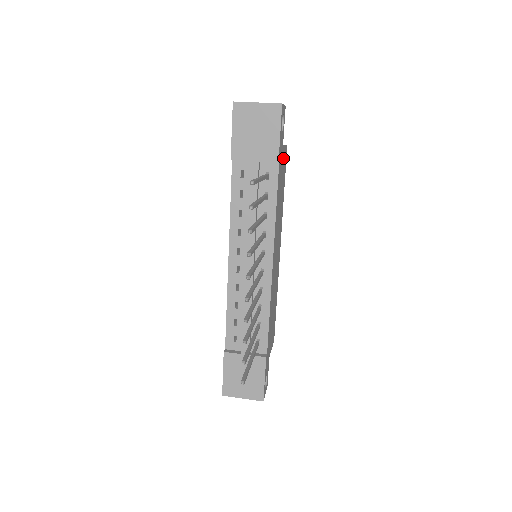
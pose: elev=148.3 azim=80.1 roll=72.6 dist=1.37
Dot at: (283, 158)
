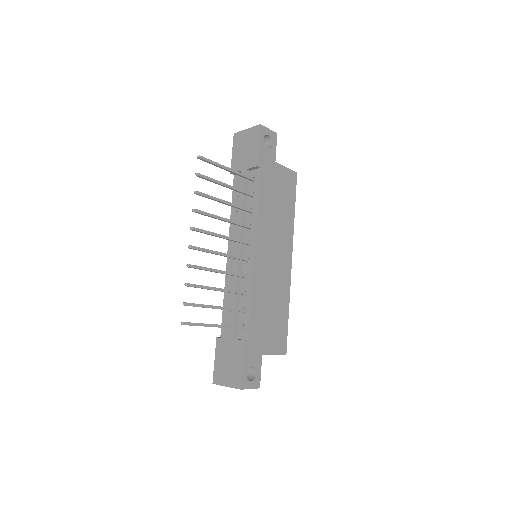
Dot at: (281, 175)
